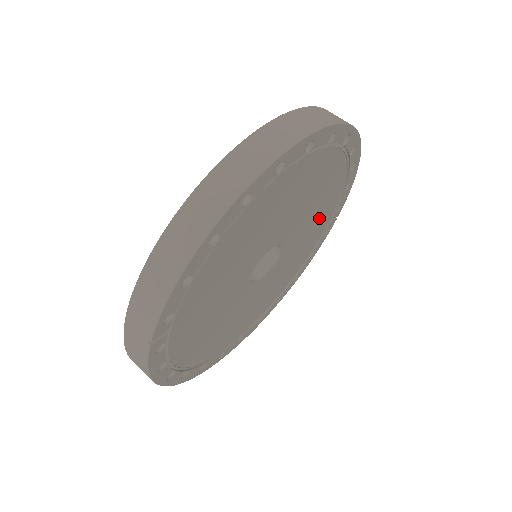
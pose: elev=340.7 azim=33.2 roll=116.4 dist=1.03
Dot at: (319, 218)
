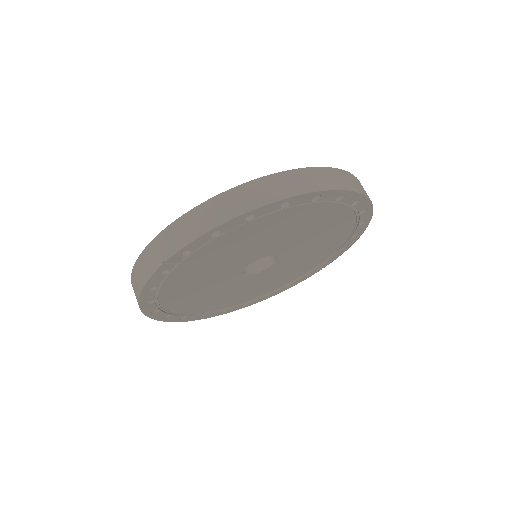
Dot at: (312, 258)
